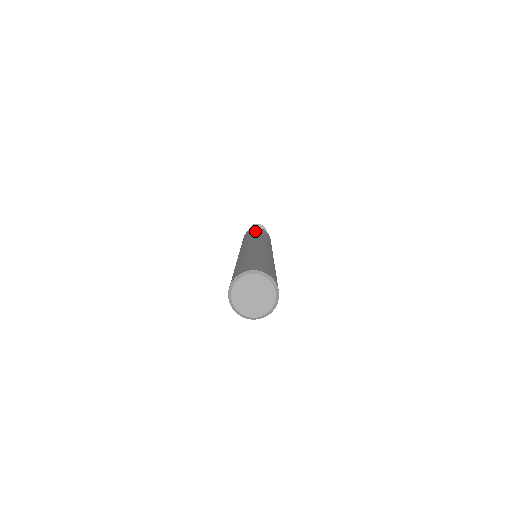
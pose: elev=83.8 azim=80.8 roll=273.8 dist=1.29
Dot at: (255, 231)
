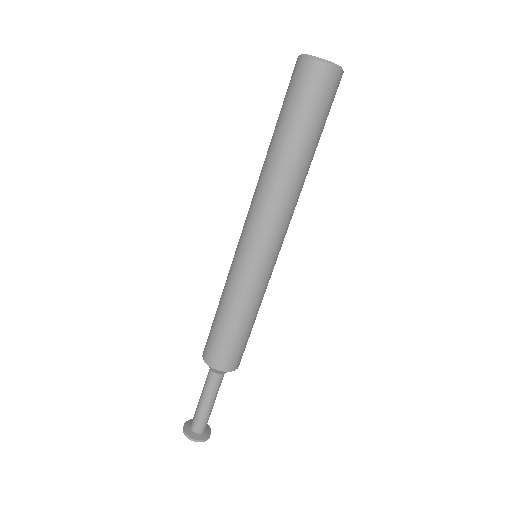
Dot at: occluded
